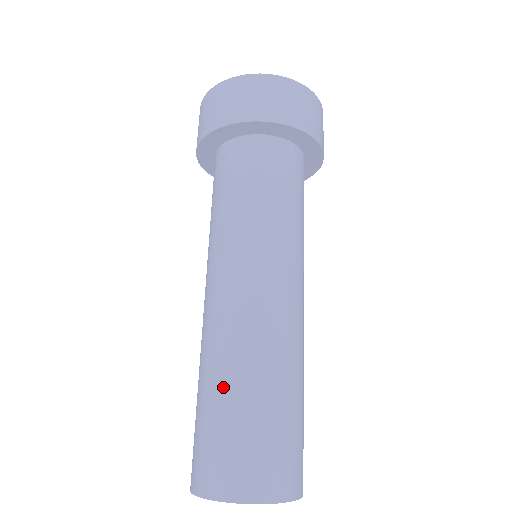
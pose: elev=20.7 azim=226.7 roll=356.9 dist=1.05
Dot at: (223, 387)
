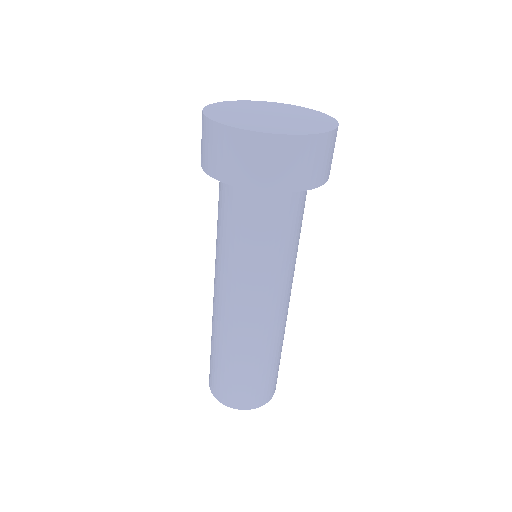
Dot at: (266, 362)
